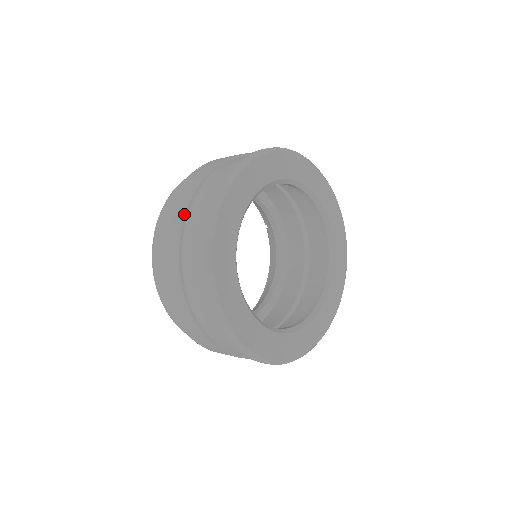
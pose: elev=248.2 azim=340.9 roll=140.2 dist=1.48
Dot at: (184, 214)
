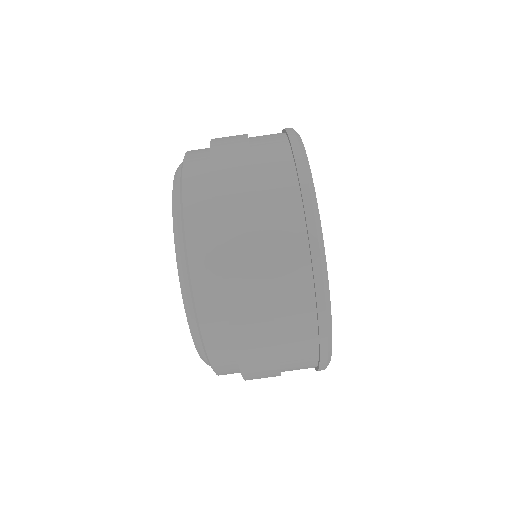
Dot at: (271, 309)
